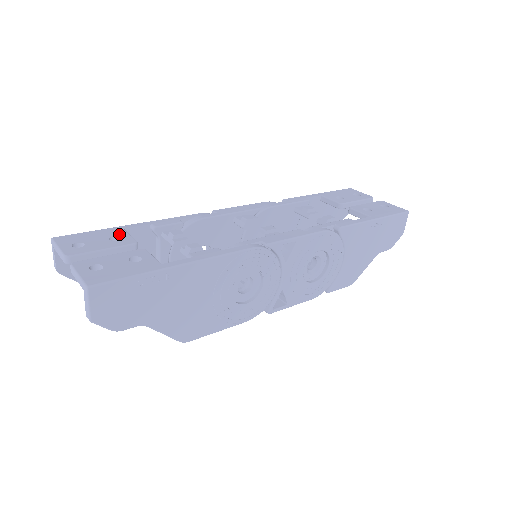
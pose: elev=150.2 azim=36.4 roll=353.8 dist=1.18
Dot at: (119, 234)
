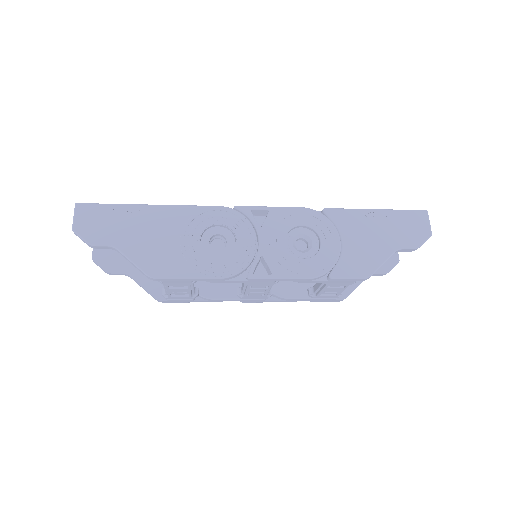
Dot at: occluded
